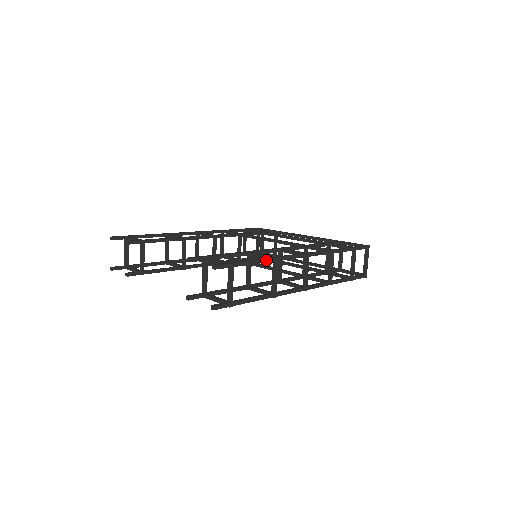
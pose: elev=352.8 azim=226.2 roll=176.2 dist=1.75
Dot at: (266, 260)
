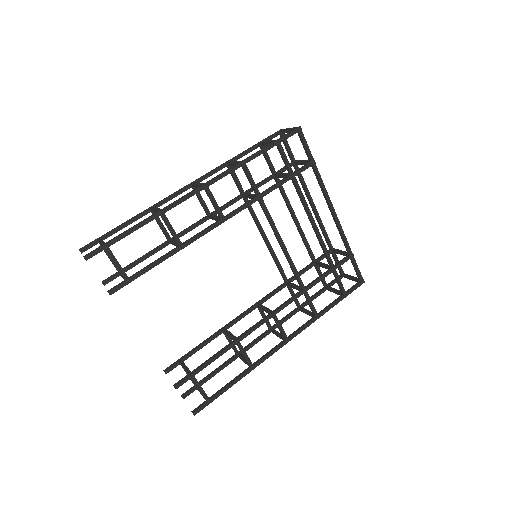
Dot at: (242, 377)
